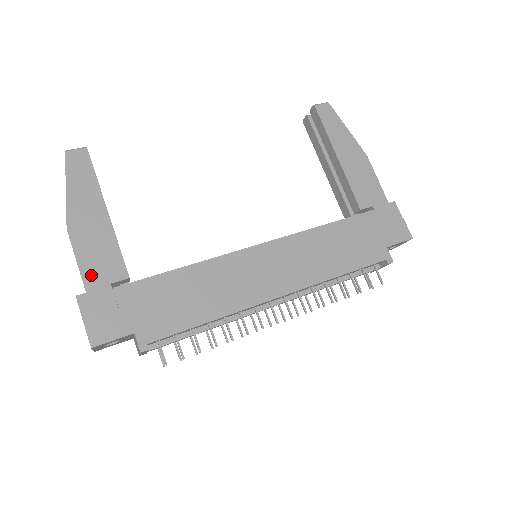
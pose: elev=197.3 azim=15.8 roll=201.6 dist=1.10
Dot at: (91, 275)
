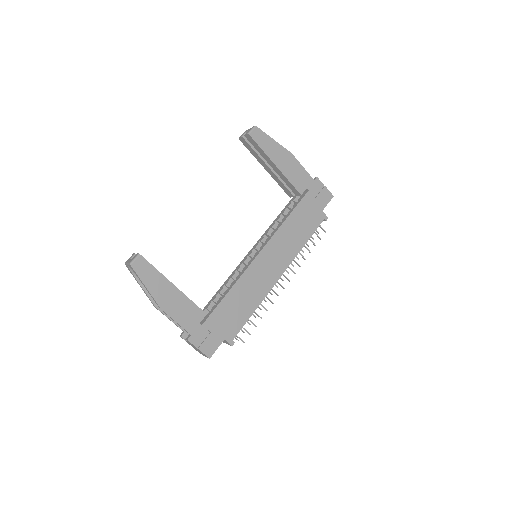
Dot at: (188, 325)
